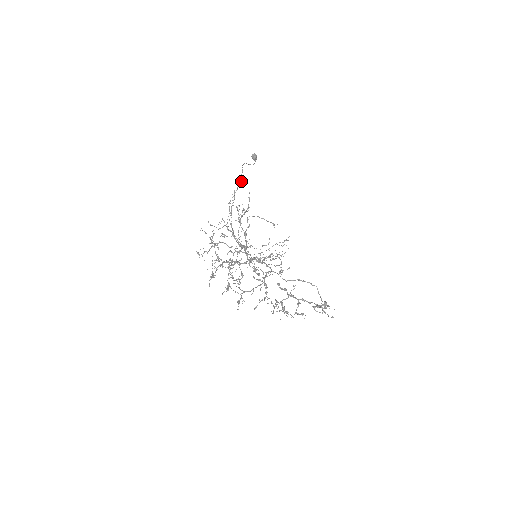
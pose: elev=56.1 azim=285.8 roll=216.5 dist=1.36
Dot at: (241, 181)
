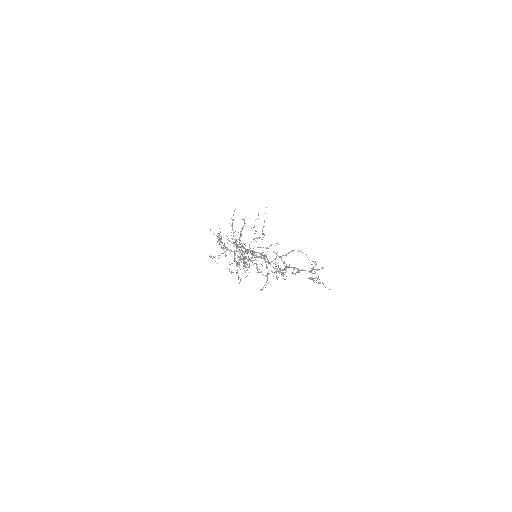
Dot at: occluded
